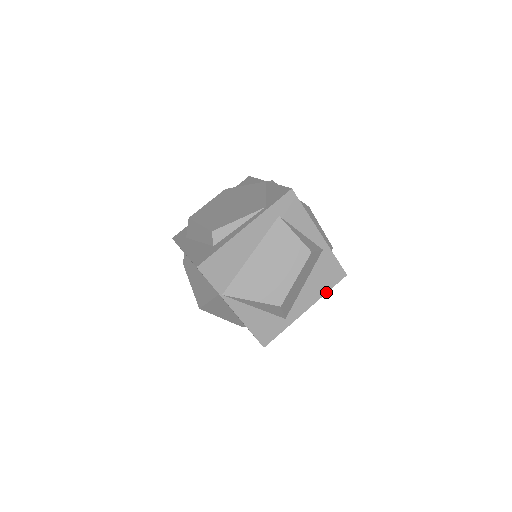
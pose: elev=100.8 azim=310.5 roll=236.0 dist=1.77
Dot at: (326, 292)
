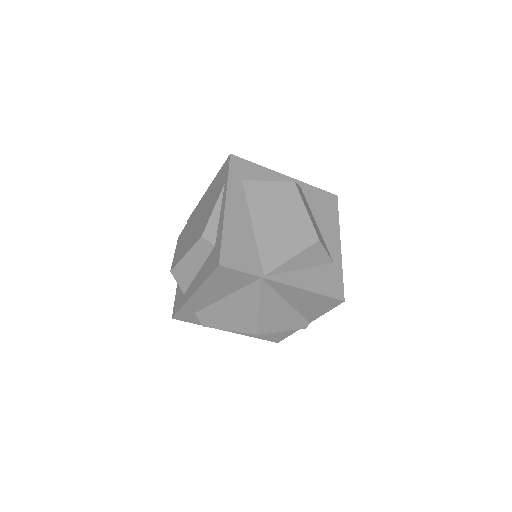
Dot at: (338, 219)
